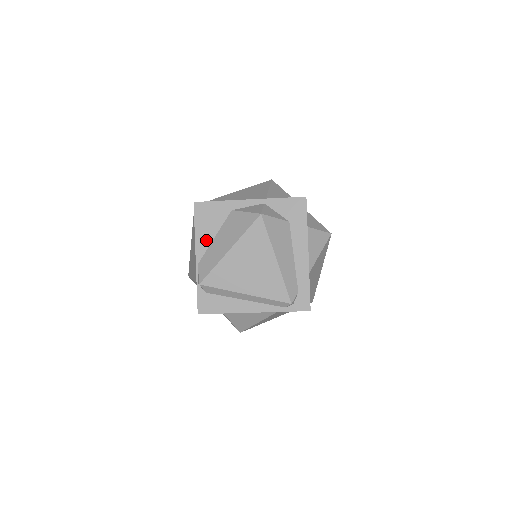
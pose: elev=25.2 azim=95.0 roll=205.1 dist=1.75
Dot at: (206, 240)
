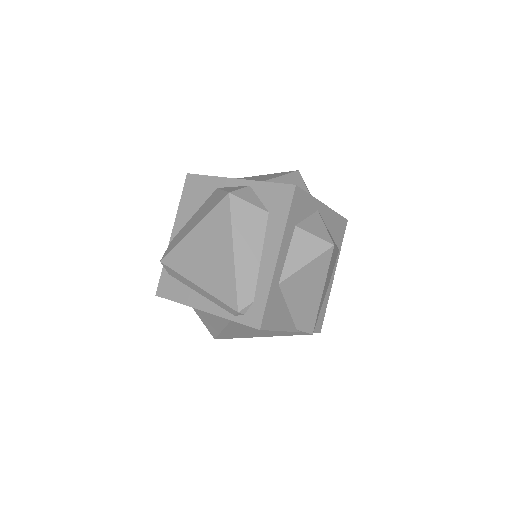
Dot at: (185, 216)
